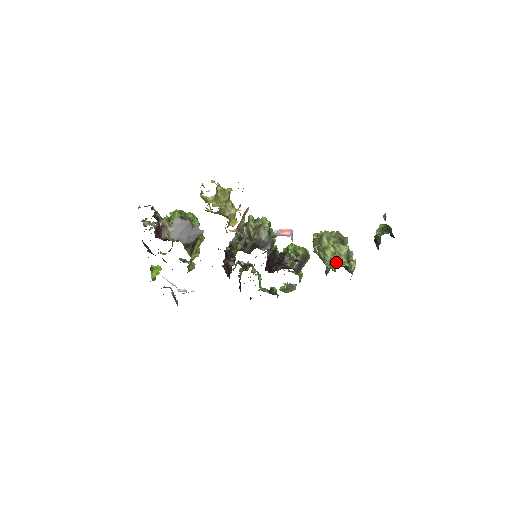
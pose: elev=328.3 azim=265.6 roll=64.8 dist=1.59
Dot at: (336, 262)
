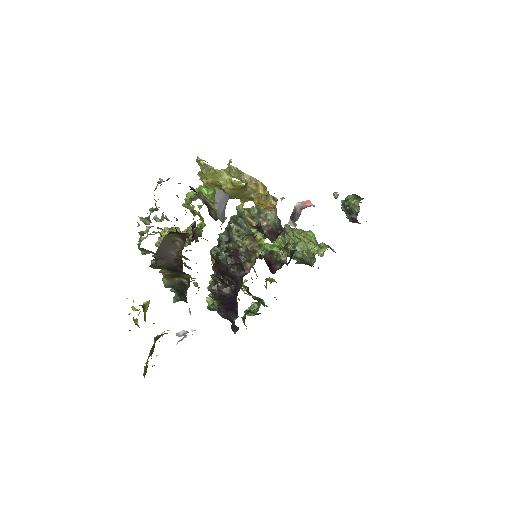
Dot at: (319, 247)
